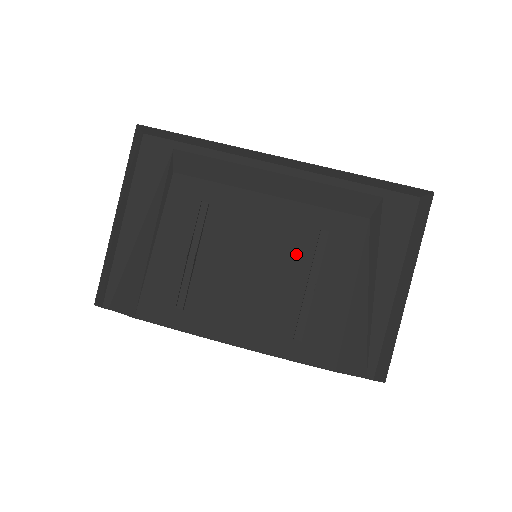
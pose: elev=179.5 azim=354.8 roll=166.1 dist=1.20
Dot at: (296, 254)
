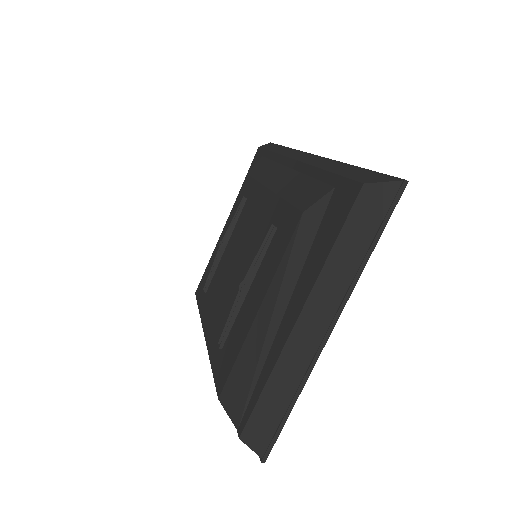
Dot at: (255, 251)
